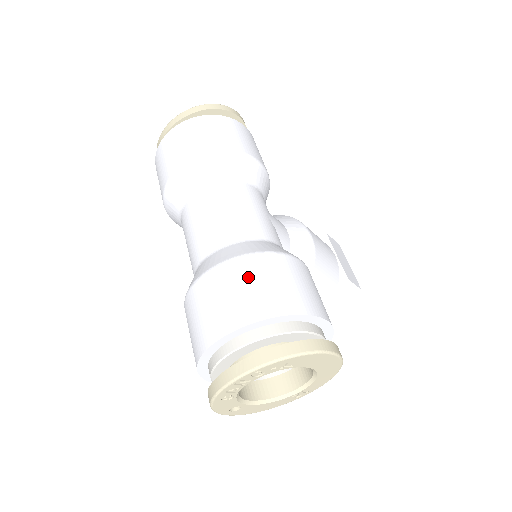
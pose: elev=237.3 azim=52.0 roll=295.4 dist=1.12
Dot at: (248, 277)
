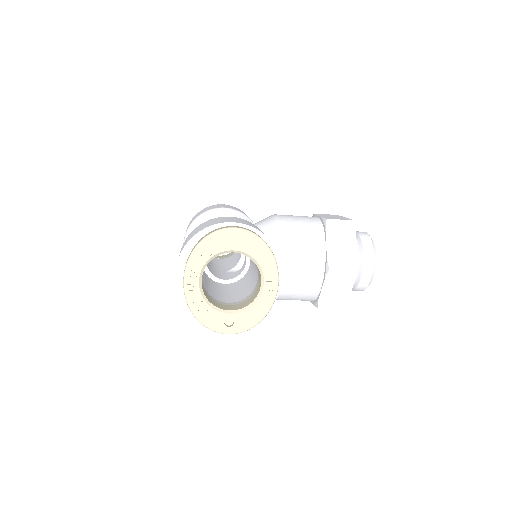
Dot at: occluded
